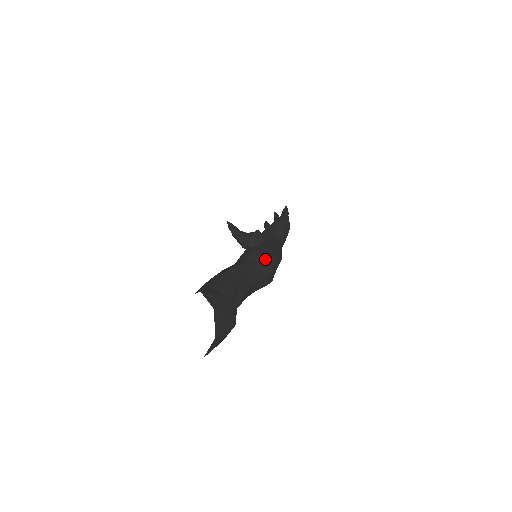
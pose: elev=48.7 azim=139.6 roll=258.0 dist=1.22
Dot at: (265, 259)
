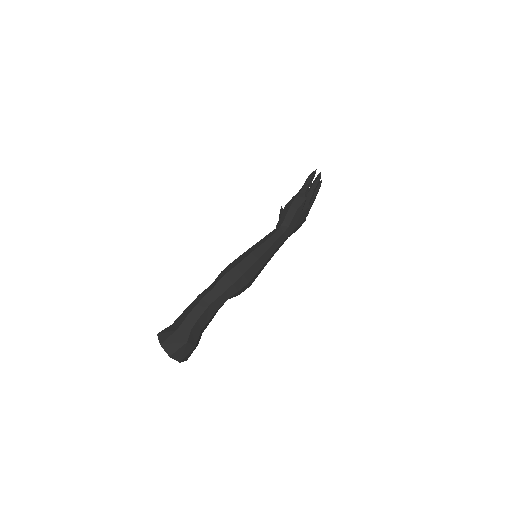
Dot at: (220, 280)
